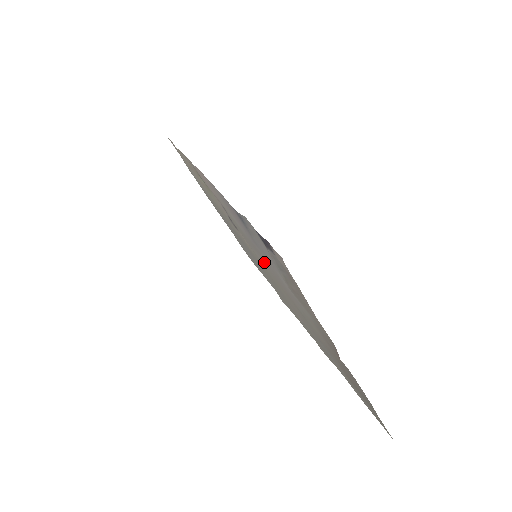
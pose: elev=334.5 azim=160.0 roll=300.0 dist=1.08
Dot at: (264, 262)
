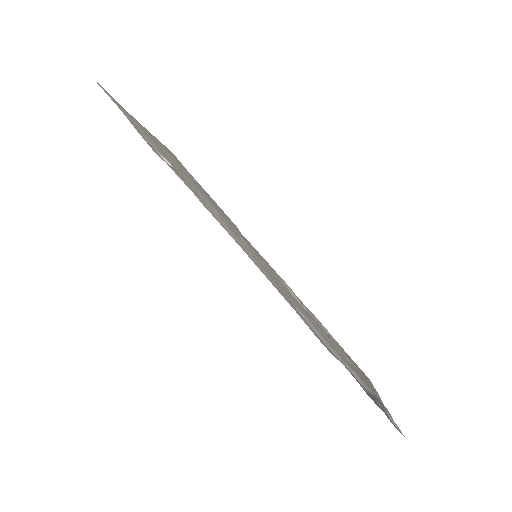
Dot at: (289, 296)
